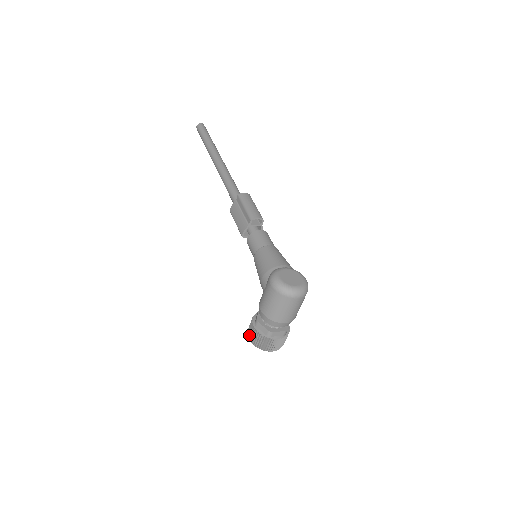
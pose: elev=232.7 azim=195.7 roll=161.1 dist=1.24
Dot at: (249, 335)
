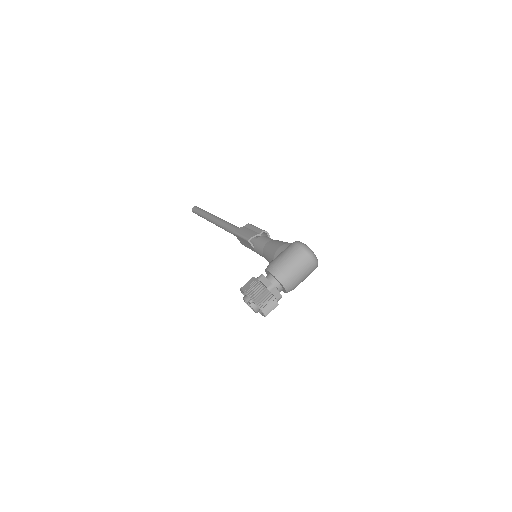
Dot at: (246, 287)
